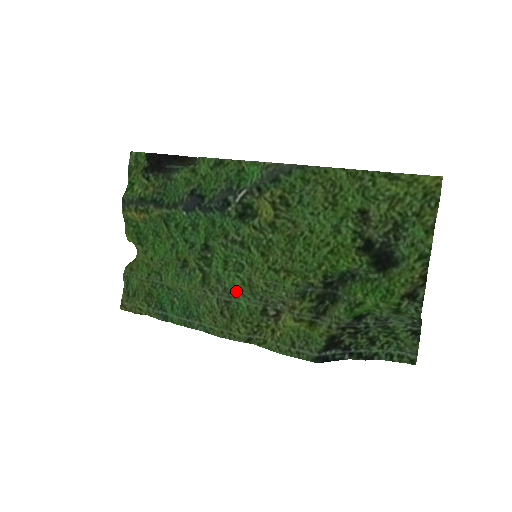
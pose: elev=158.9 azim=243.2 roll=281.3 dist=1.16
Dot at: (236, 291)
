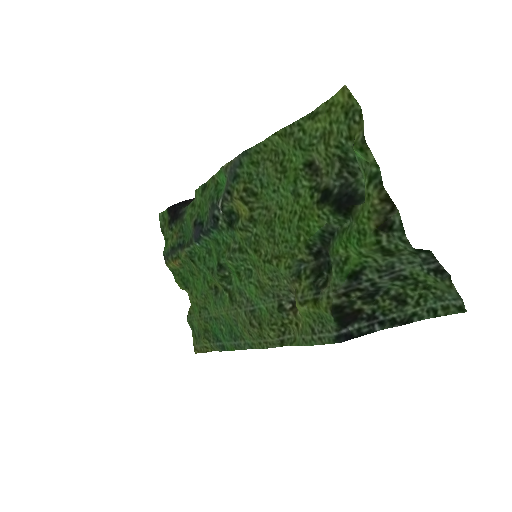
Dot at: (255, 297)
